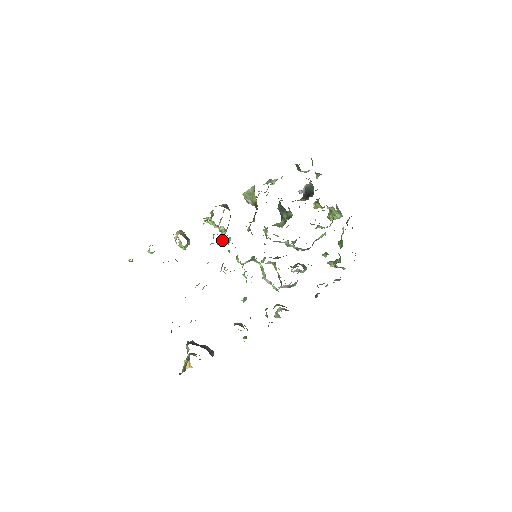
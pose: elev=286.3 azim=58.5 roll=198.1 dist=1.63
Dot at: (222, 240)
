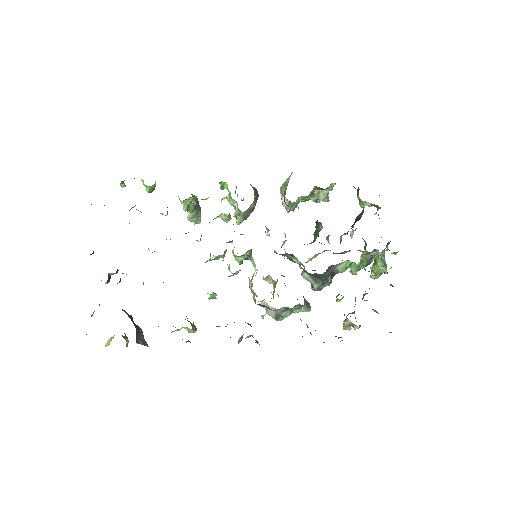
Dot at: occluded
